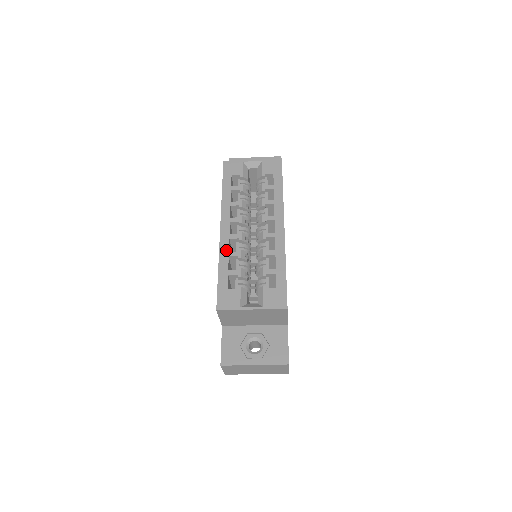
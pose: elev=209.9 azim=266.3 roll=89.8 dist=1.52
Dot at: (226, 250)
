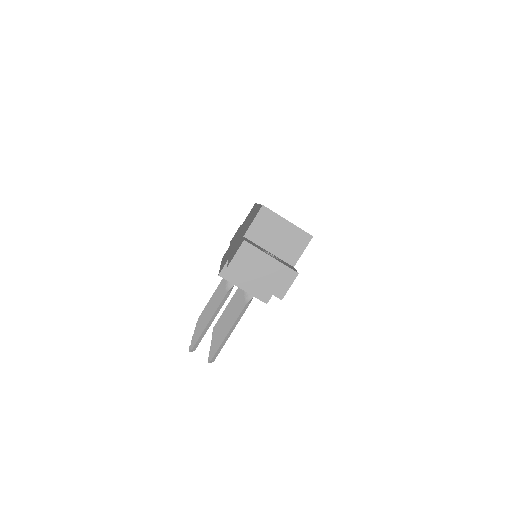
Dot at: occluded
